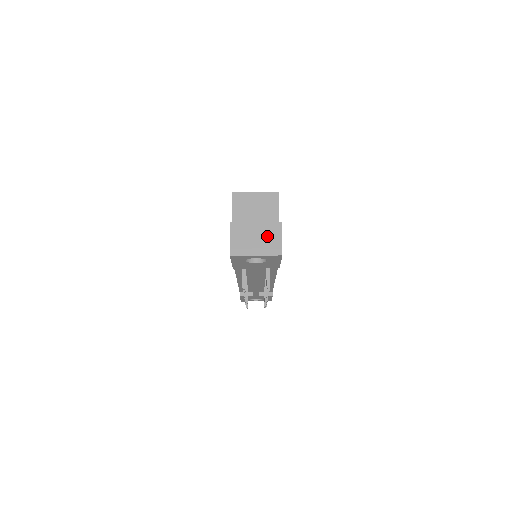
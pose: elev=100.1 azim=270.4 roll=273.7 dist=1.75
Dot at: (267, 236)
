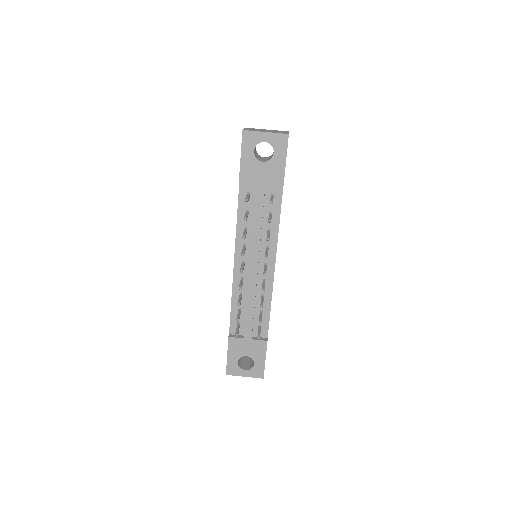
Dot at: (276, 131)
